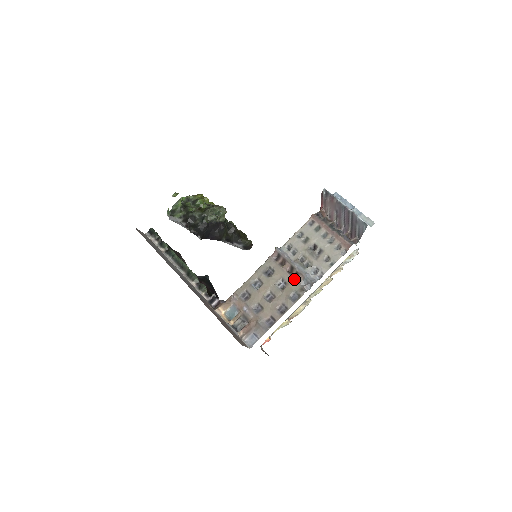
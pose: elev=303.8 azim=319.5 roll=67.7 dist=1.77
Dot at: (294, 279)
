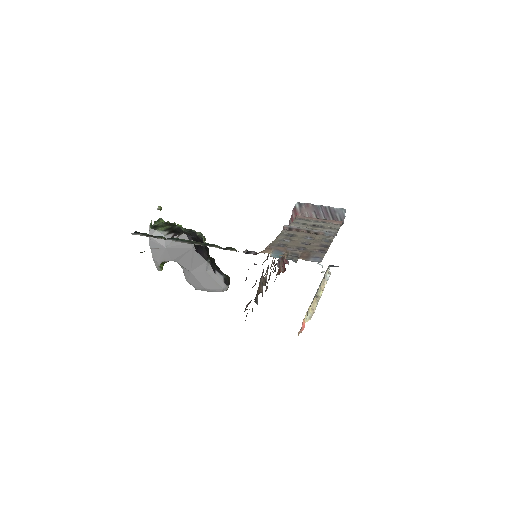
Dot at: (317, 234)
